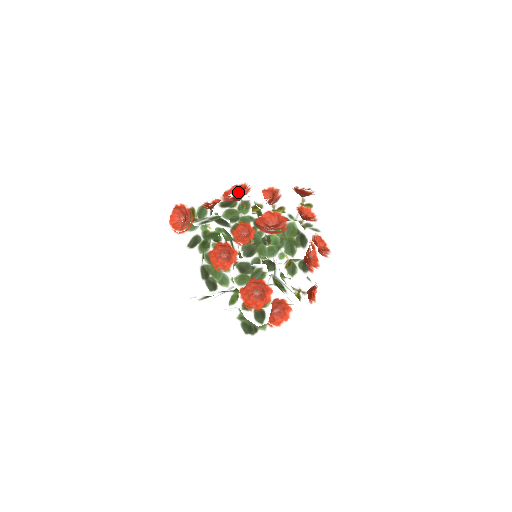
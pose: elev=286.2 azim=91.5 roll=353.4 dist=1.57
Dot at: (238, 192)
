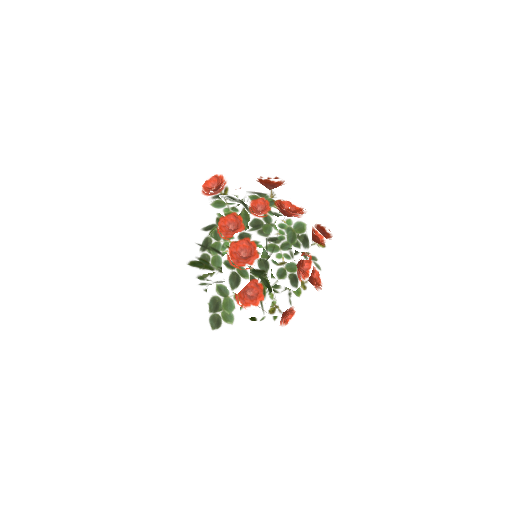
Dot at: (273, 179)
